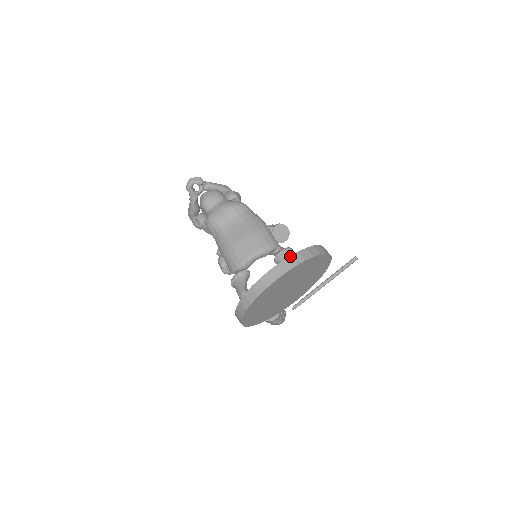
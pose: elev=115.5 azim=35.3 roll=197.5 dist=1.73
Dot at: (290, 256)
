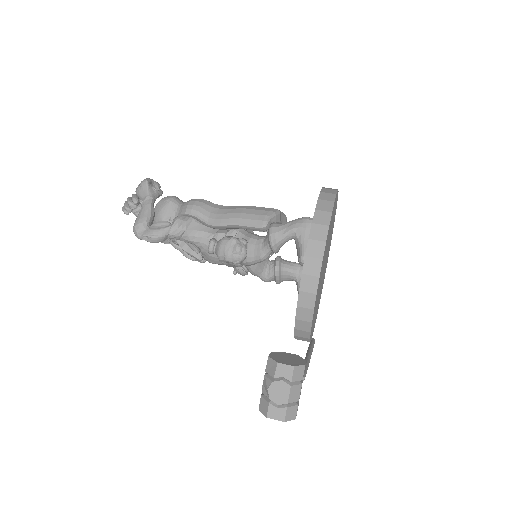
Dot at: occluded
